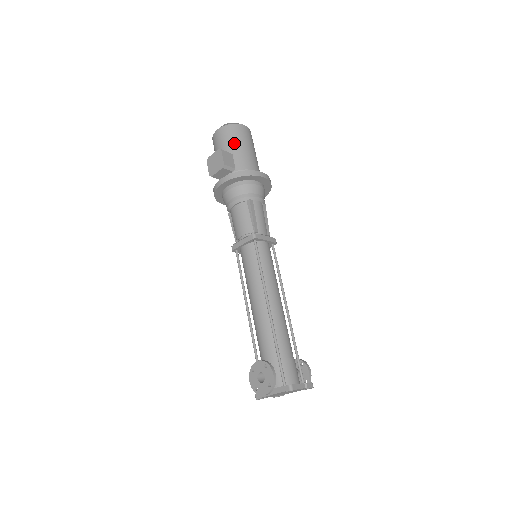
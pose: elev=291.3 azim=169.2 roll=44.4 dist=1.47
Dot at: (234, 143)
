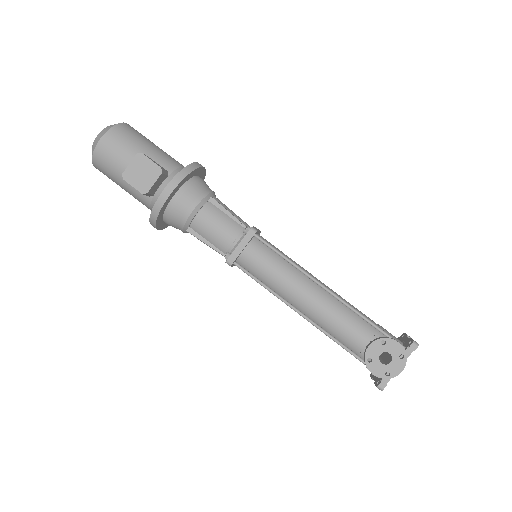
Dot at: (139, 144)
